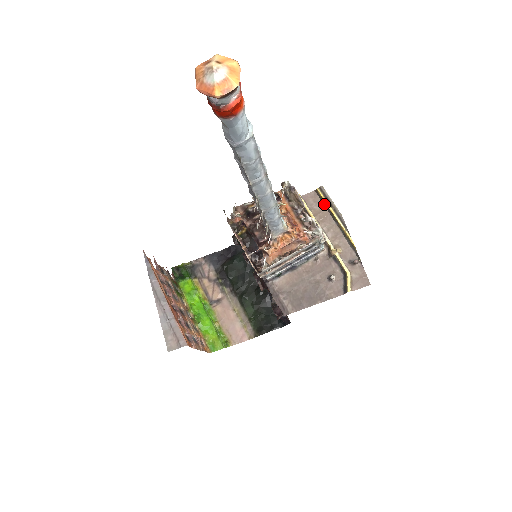
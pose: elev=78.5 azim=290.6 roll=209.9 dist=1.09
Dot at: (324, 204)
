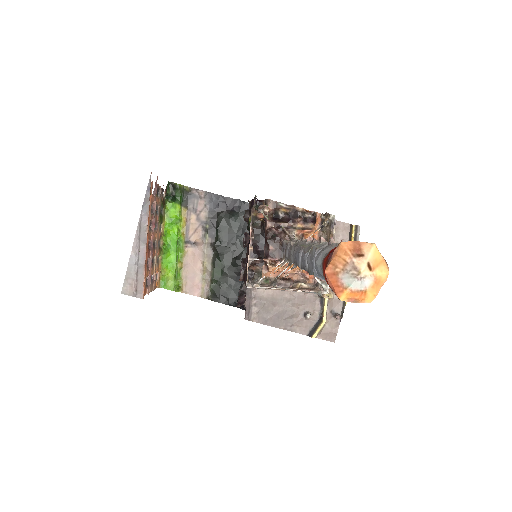
Dot at: occluded
